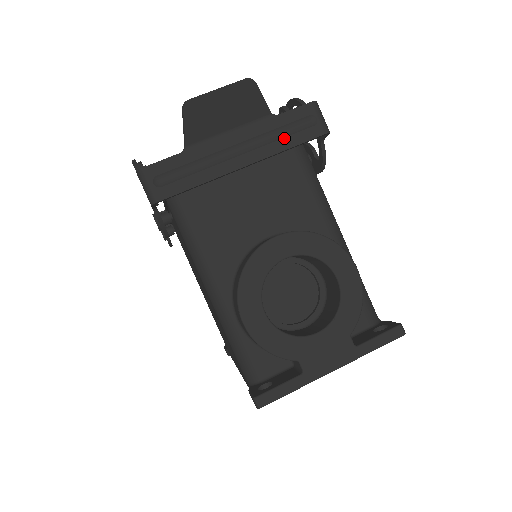
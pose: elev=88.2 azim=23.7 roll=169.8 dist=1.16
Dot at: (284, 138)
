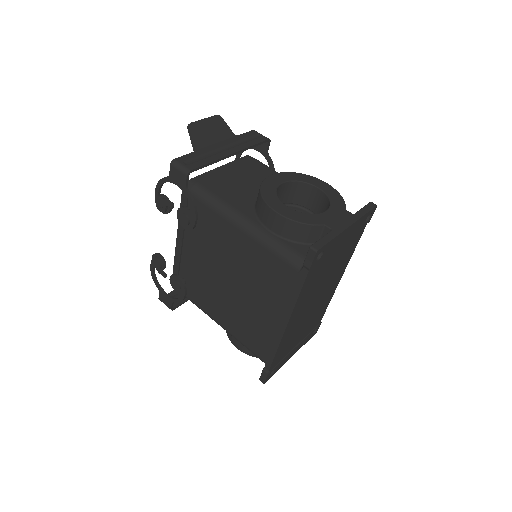
Dot at: (247, 142)
